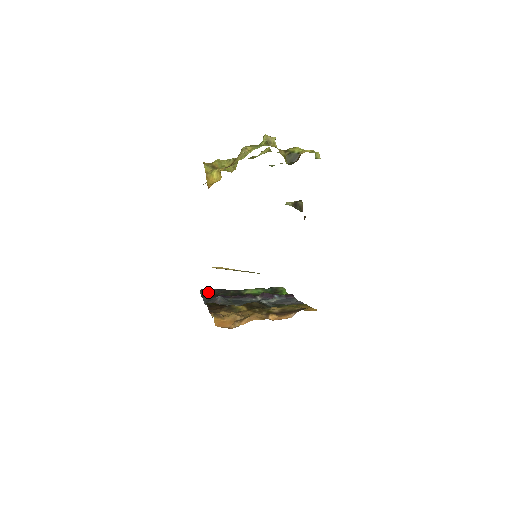
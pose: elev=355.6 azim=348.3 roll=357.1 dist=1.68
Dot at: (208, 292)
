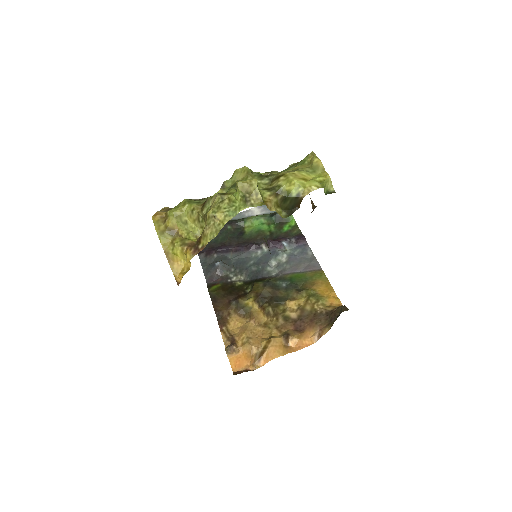
Dot at: occluded
